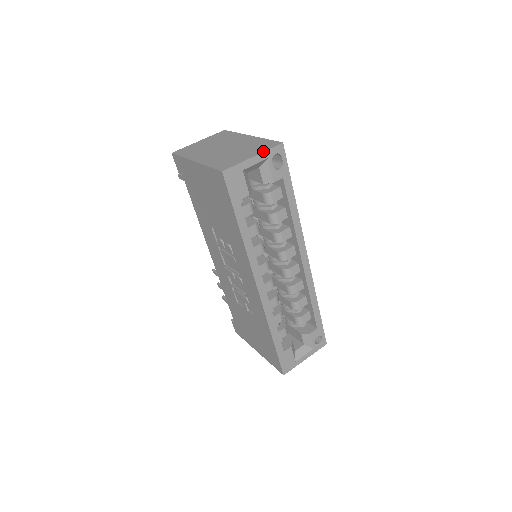
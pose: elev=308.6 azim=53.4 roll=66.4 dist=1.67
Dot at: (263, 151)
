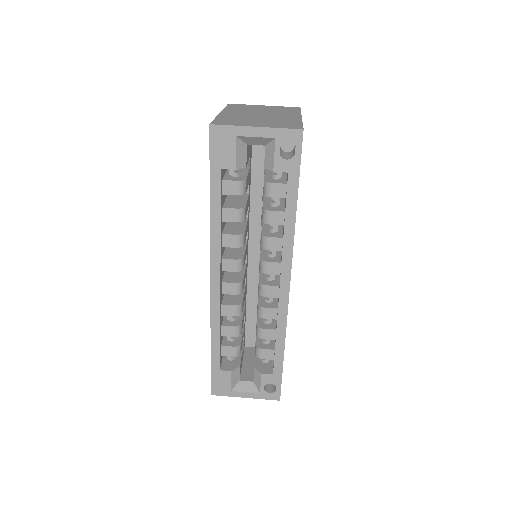
Dot at: (272, 127)
